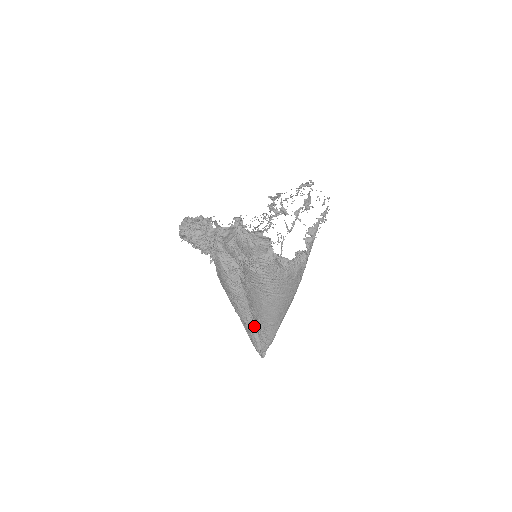
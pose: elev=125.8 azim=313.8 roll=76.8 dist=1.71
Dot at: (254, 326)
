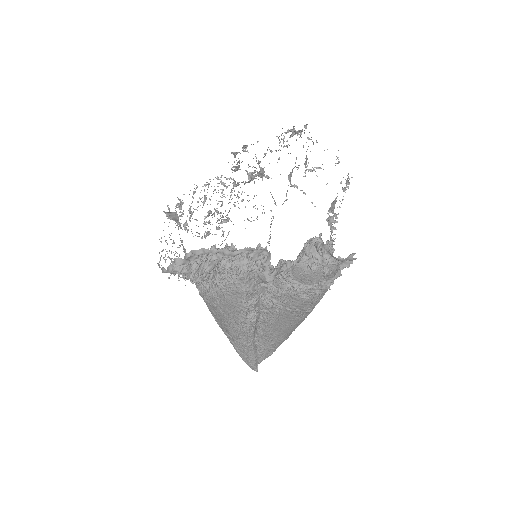
Dot at: (256, 345)
